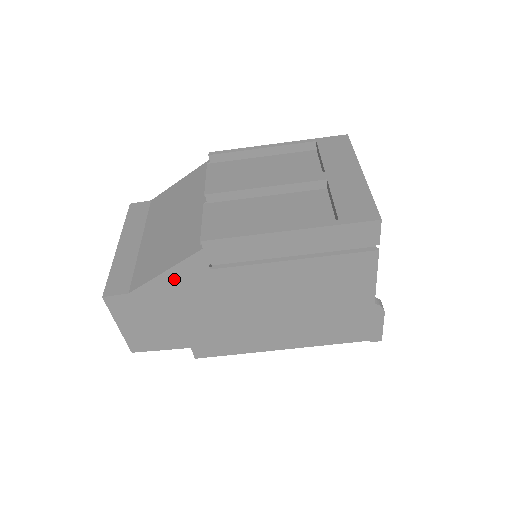
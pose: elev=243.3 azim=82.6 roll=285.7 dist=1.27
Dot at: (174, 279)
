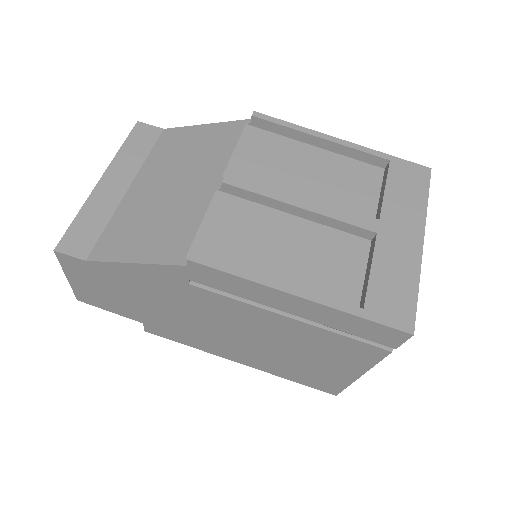
Dot at: (143, 273)
